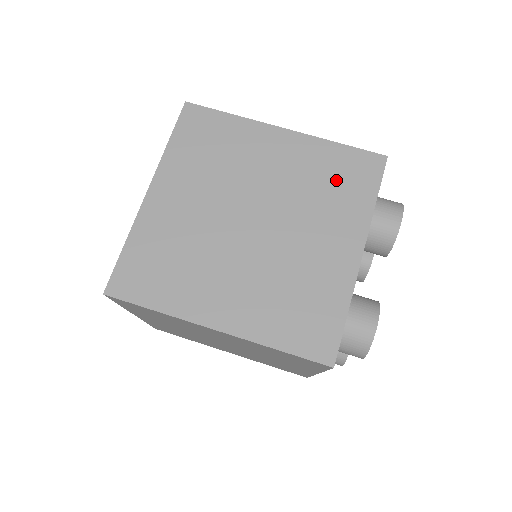
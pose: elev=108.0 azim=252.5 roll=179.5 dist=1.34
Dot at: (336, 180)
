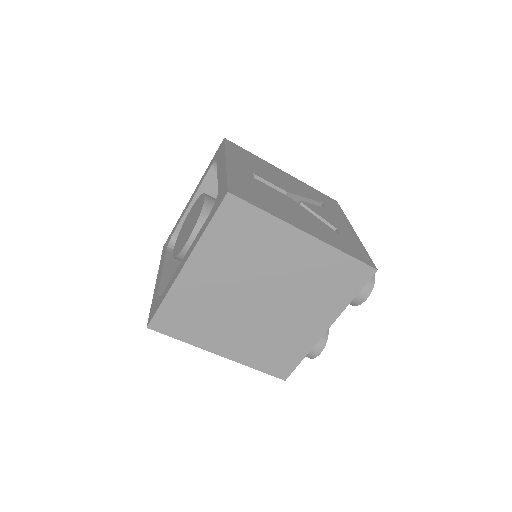
Dot at: (331, 281)
